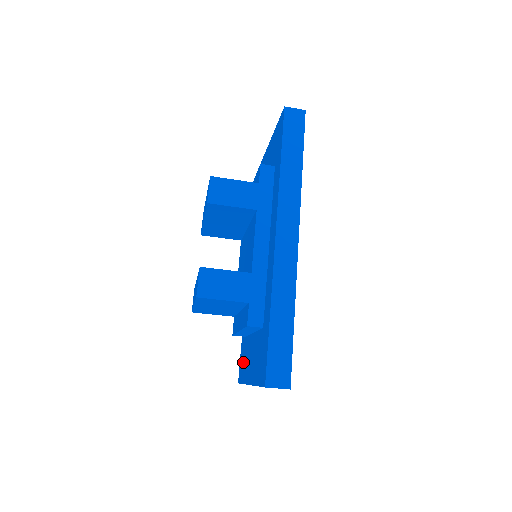
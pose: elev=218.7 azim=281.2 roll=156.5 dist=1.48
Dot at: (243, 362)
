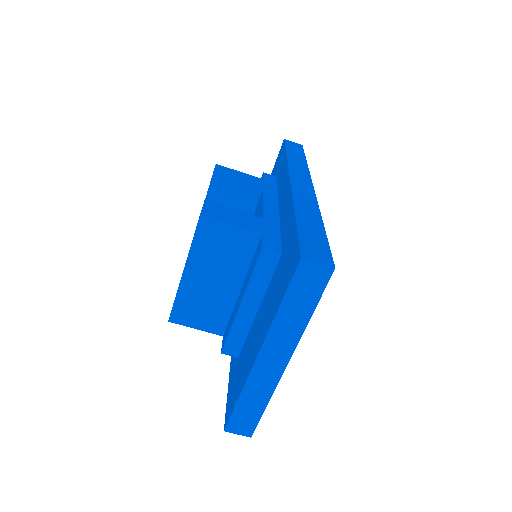
Dot at: (236, 381)
